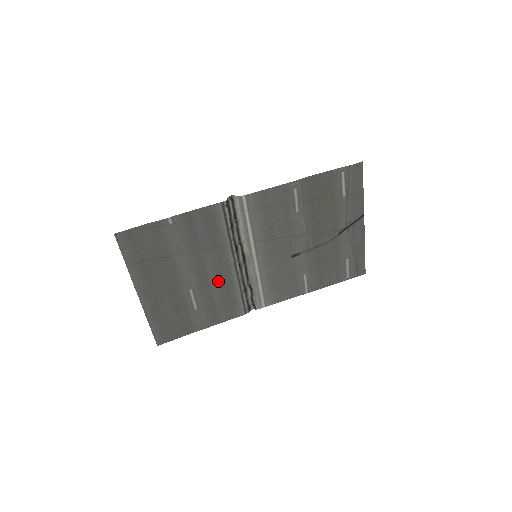
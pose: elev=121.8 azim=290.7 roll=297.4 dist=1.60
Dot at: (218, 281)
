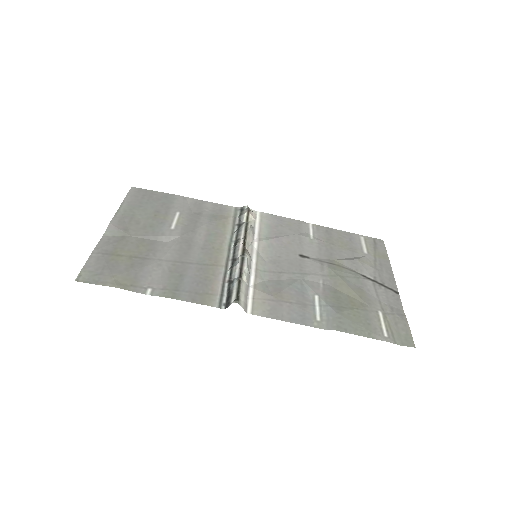
Dot at: (207, 234)
